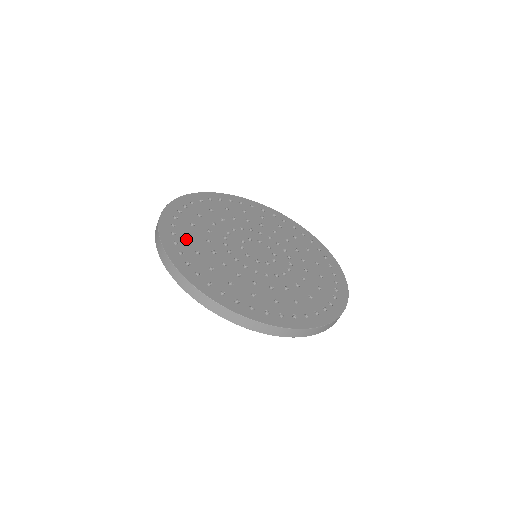
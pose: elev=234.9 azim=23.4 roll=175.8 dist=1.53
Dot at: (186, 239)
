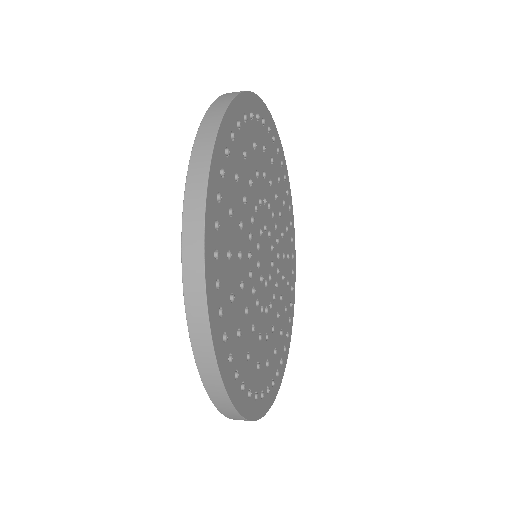
Dot at: (230, 311)
